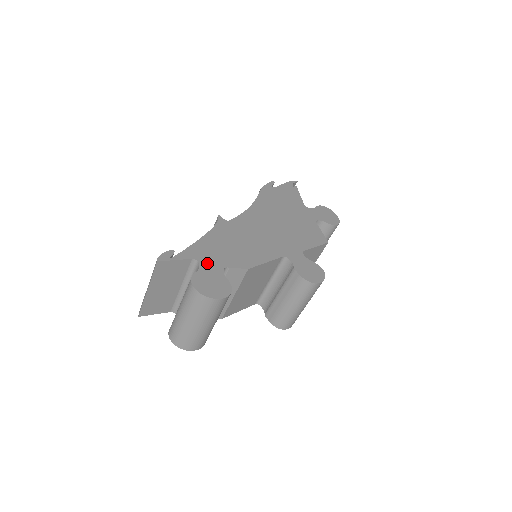
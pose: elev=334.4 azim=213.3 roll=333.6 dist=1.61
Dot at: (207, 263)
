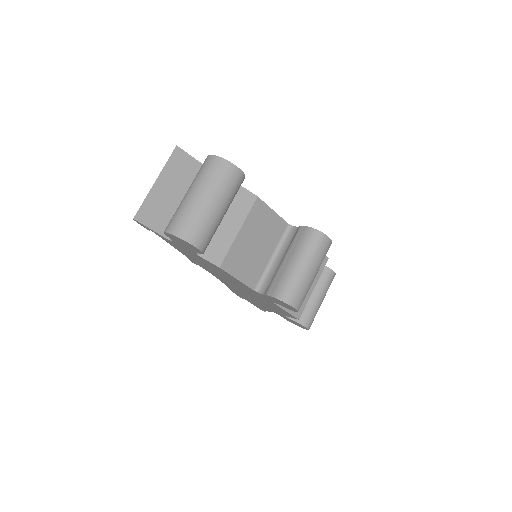
Dot at: occluded
